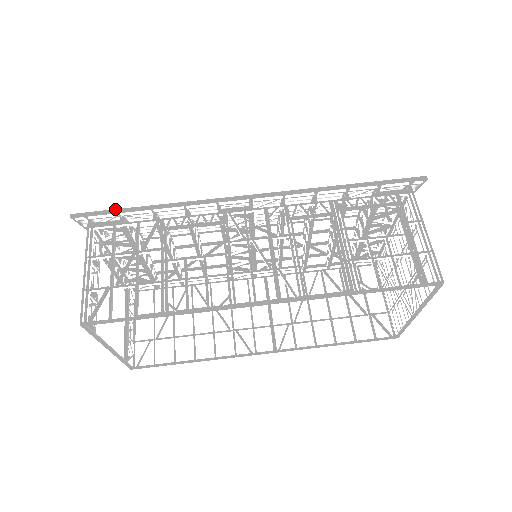
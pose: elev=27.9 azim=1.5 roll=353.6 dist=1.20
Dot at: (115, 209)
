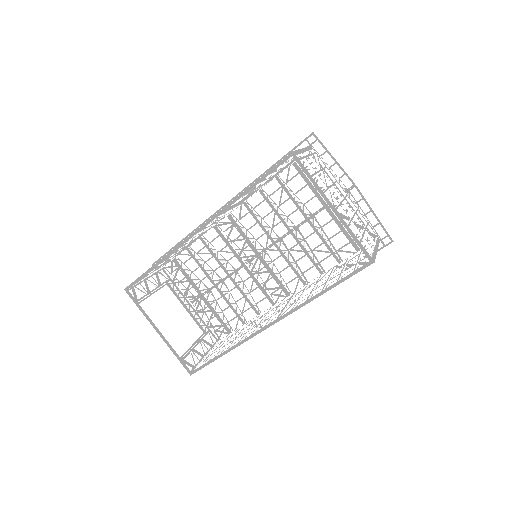
Dot at: (169, 250)
